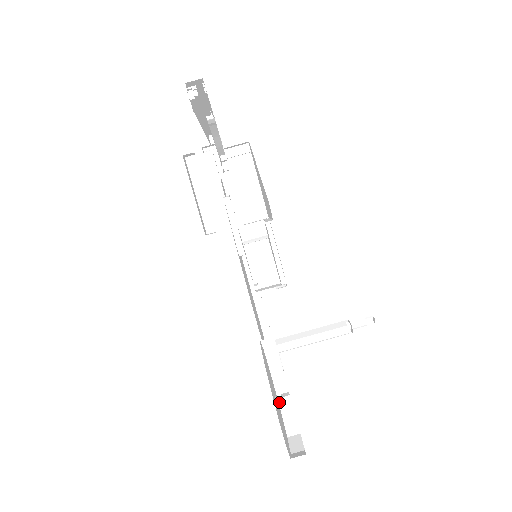
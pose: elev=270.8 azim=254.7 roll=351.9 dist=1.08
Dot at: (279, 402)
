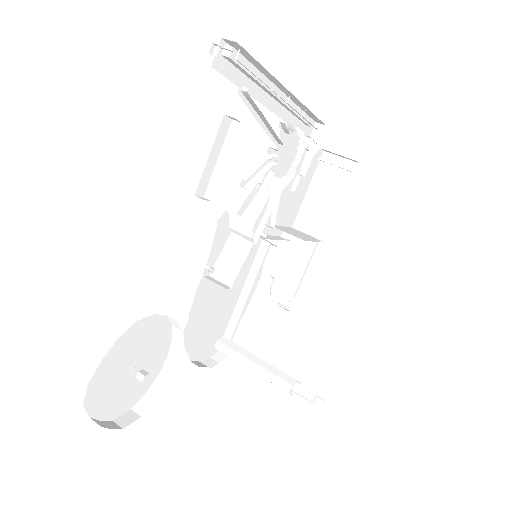
Dot at: (156, 380)
